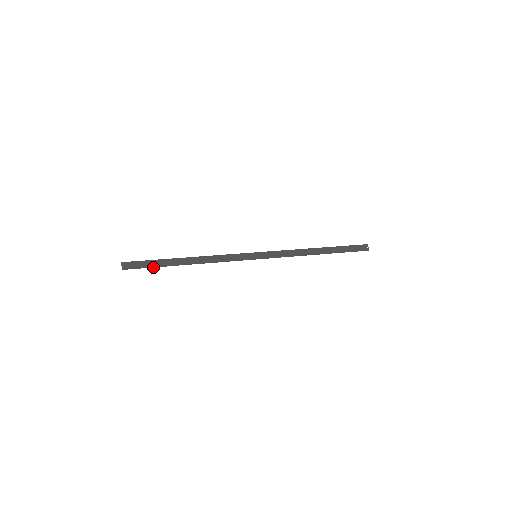
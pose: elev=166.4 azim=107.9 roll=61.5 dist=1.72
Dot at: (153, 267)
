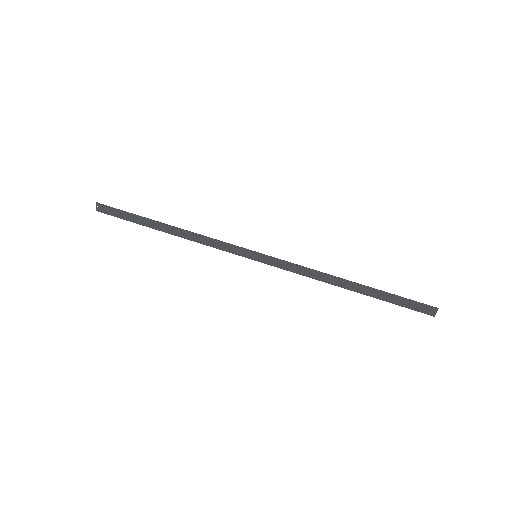
Dot at: (129, 220)
